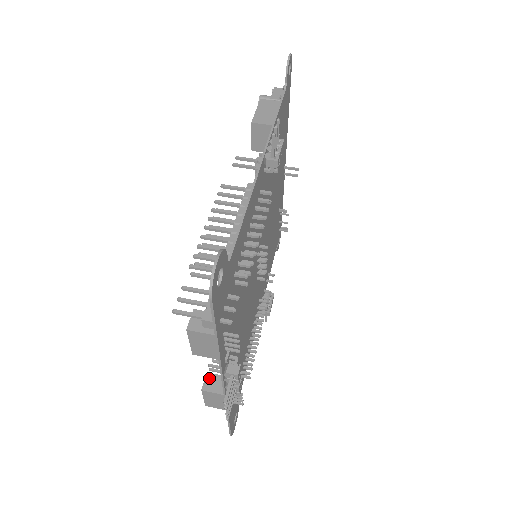
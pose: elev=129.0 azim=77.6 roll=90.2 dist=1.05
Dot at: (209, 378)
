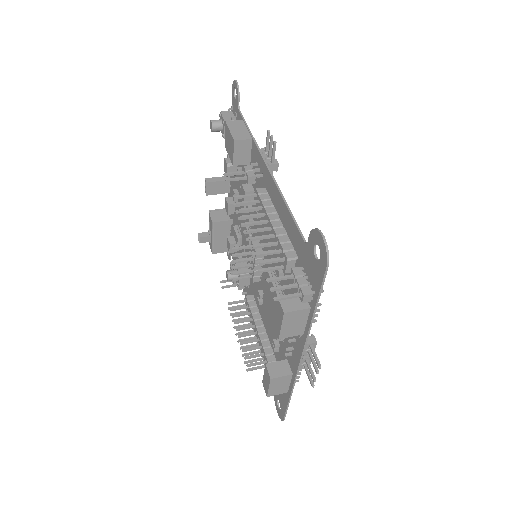
Dot at: (270, 367)
